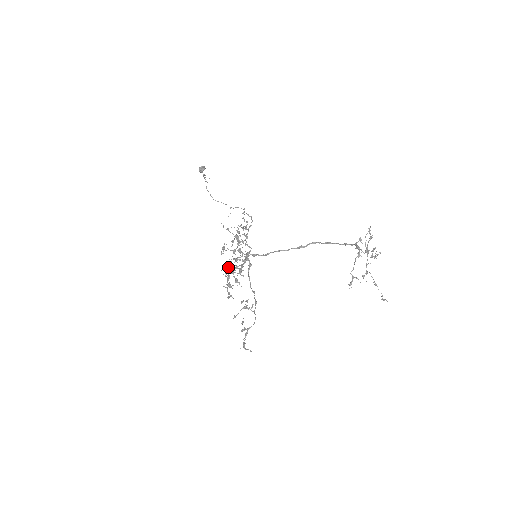
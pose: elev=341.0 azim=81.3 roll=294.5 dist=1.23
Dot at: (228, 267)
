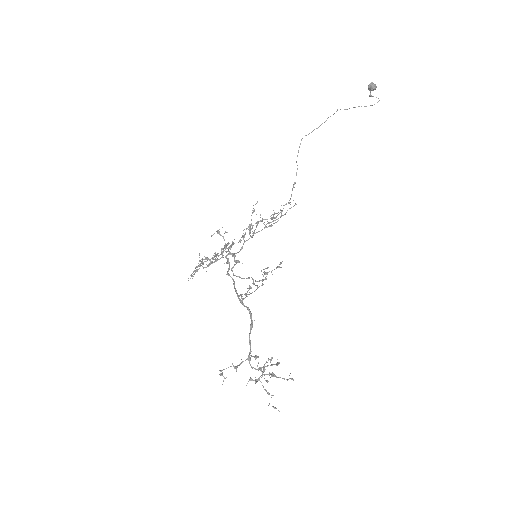
Dot at: (227, 245)
